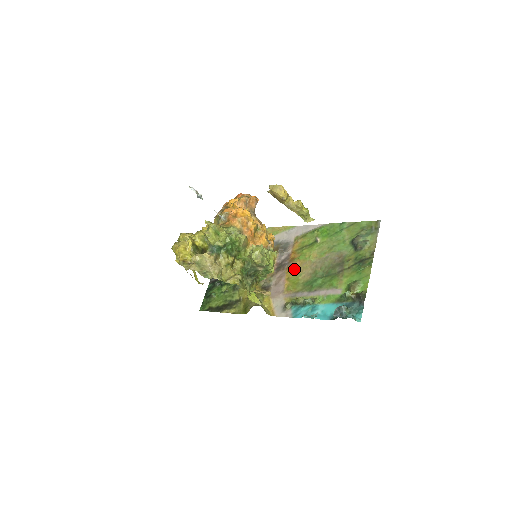
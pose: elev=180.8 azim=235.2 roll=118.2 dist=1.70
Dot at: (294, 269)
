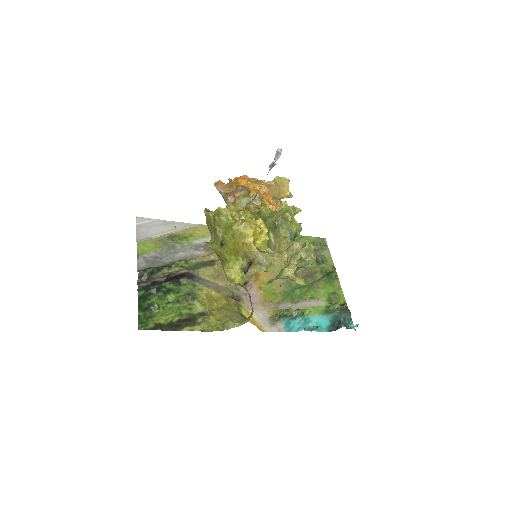
Dot at: (263, 277)
